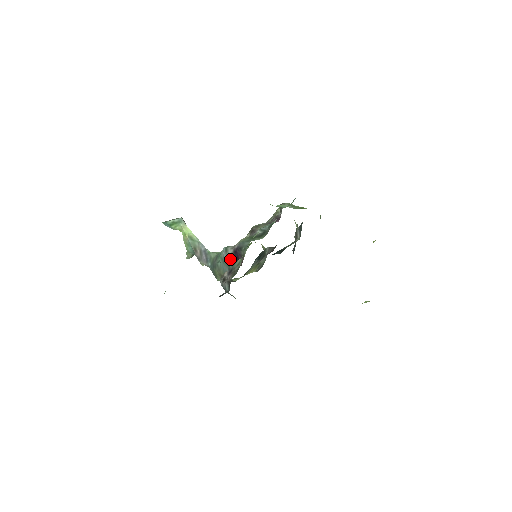
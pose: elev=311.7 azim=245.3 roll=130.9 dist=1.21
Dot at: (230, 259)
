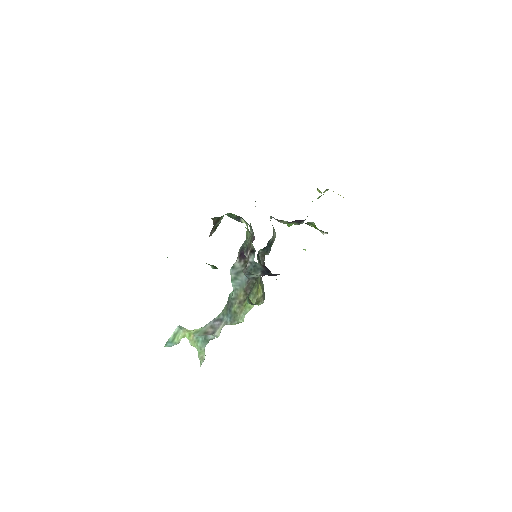
Dot at: (240, 266)
